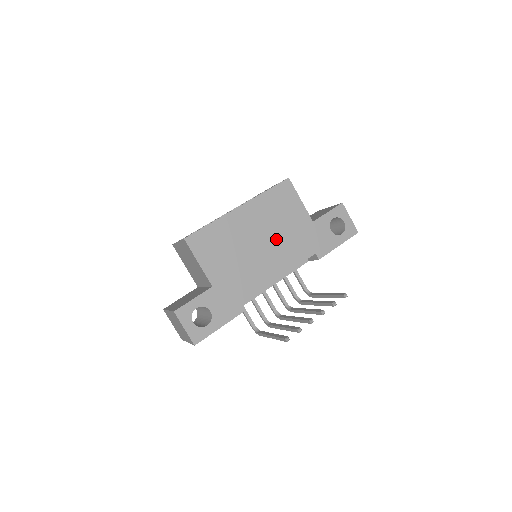
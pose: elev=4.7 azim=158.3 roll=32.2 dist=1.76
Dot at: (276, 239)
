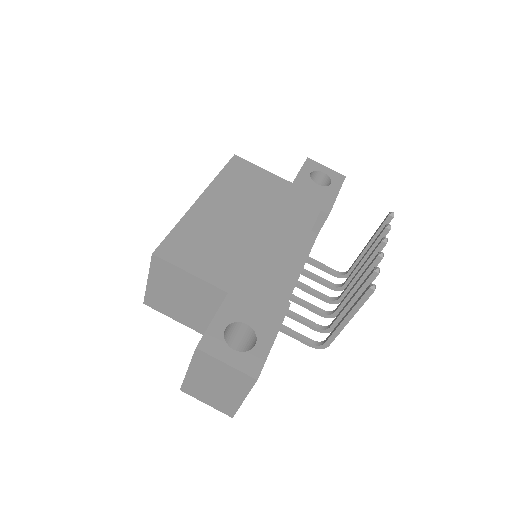
Dot at: (266, 213)
